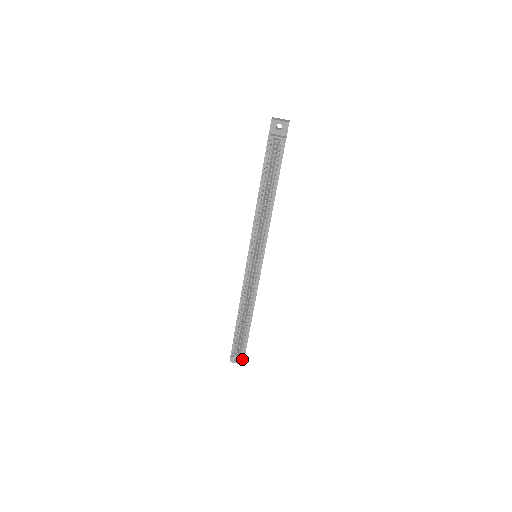
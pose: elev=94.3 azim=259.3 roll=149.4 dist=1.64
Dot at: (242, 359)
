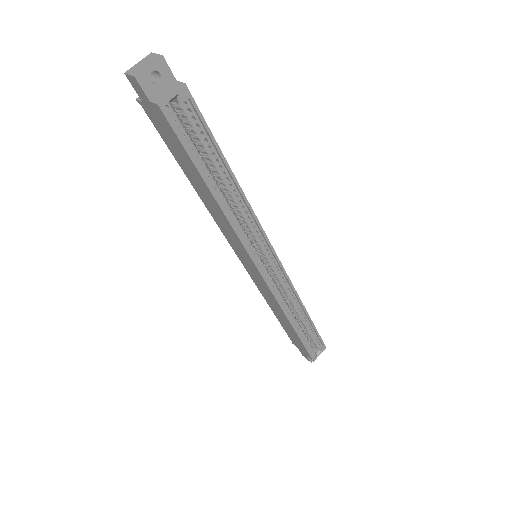
Dot at: (324, 349)
